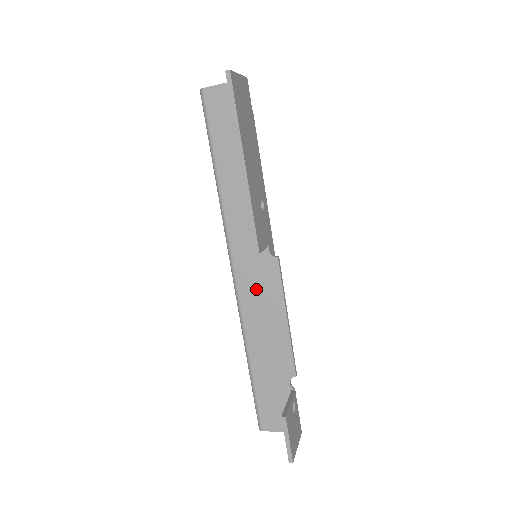
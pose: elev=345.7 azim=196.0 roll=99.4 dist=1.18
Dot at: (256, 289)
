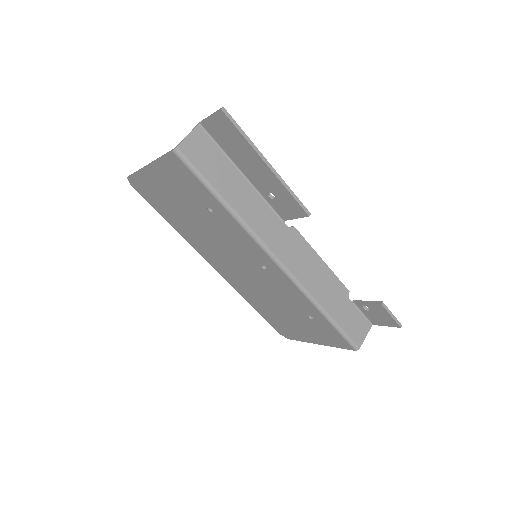
Dot at: (297, 259)
